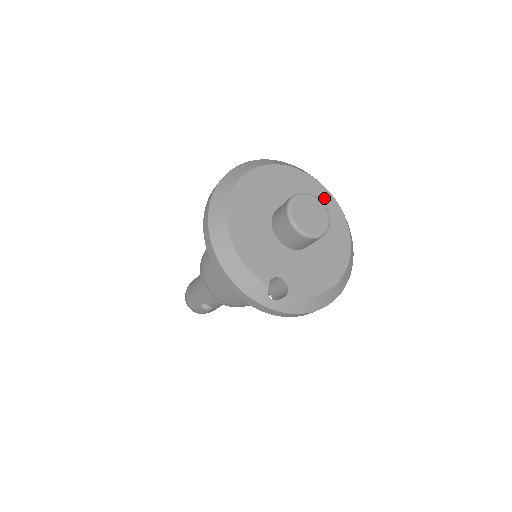
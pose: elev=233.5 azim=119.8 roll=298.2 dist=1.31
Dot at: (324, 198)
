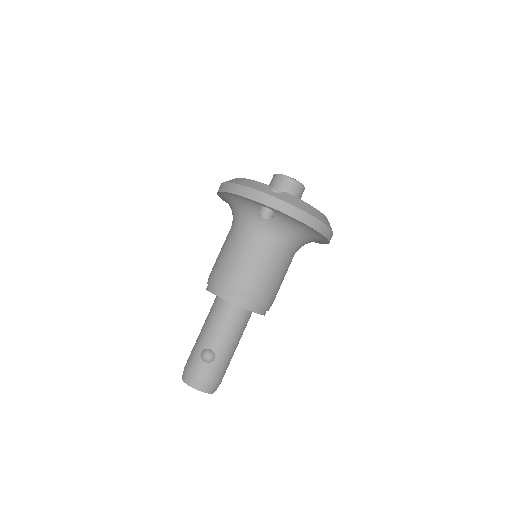
Dot at: occluded
